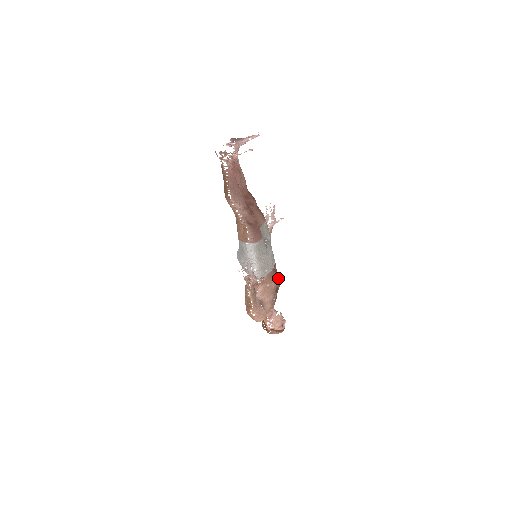
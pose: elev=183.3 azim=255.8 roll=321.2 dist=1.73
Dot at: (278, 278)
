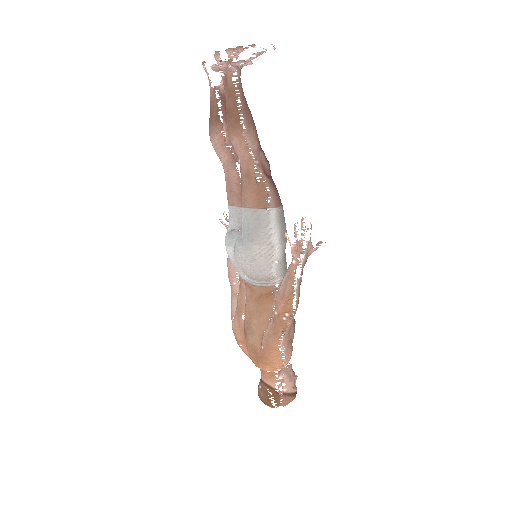
Dot at: occluded
